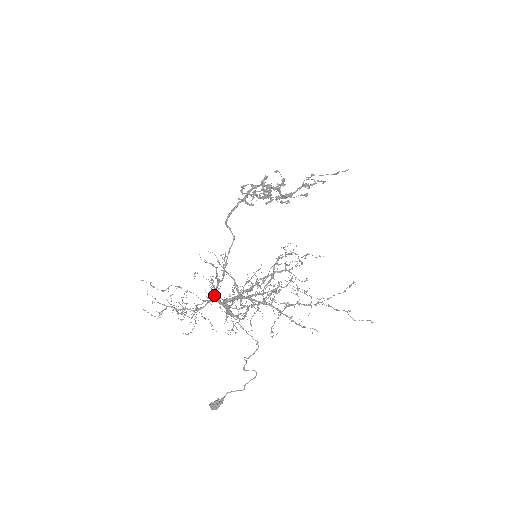
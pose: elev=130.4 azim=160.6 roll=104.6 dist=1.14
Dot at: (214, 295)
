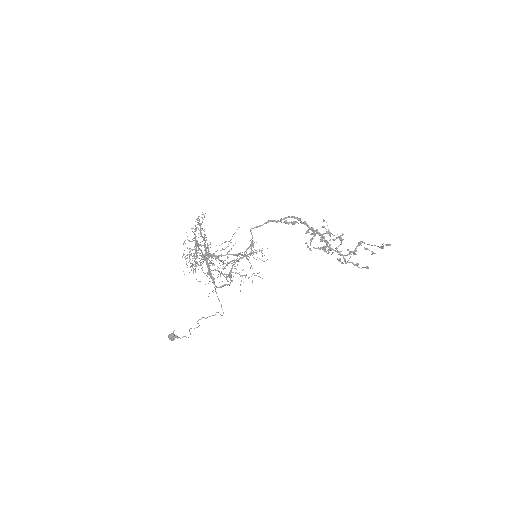
Dot at: (208, 257)
